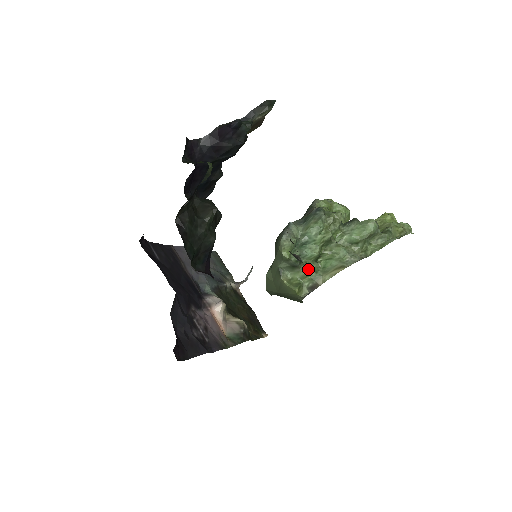
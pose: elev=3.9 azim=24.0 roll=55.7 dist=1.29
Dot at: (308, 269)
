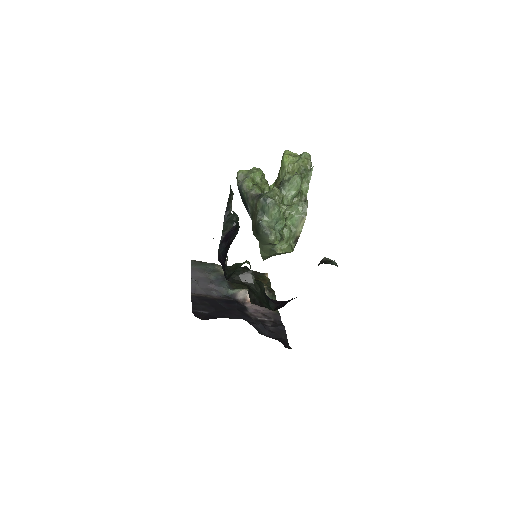
Dot at: (287, 235)
